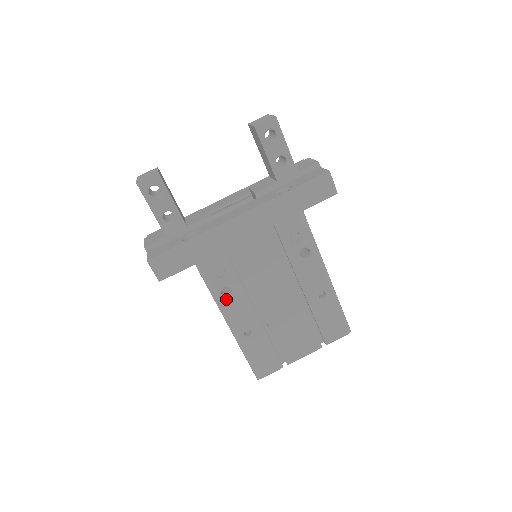
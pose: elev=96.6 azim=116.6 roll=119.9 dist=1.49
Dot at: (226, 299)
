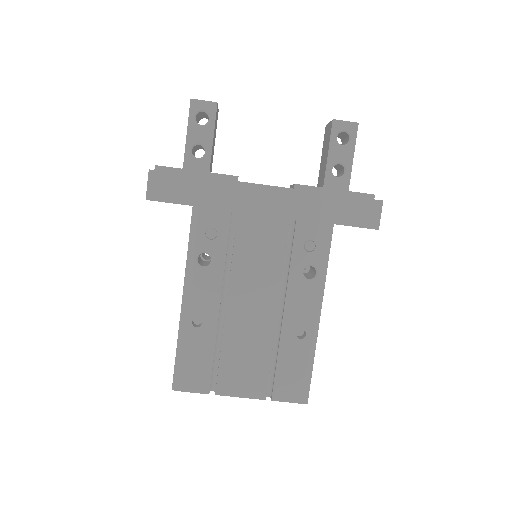
Dot at: (199, 266)
